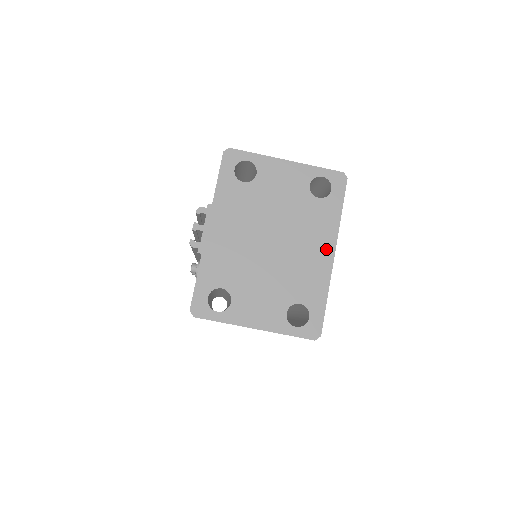
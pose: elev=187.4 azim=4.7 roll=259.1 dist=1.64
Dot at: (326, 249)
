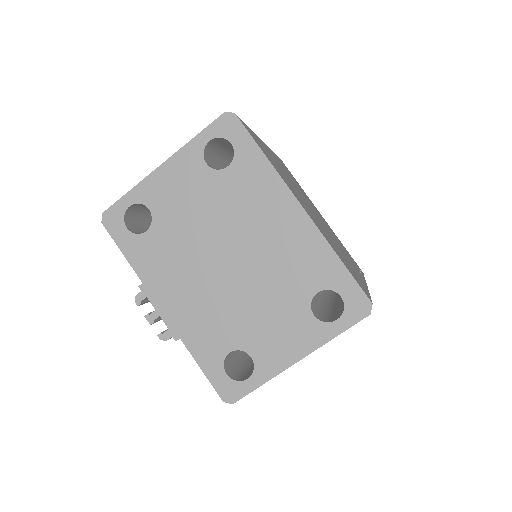
Dot at: (287, 210)
